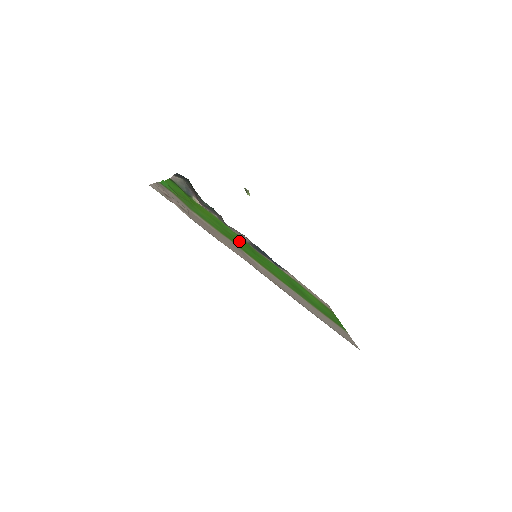
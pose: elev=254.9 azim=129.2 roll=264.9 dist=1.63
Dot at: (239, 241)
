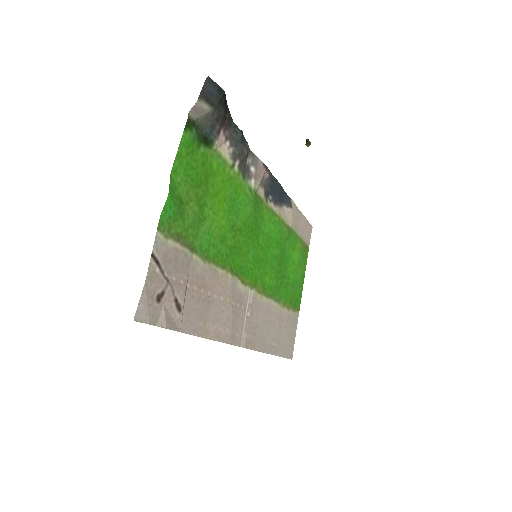
Dot at: (246, 235)
